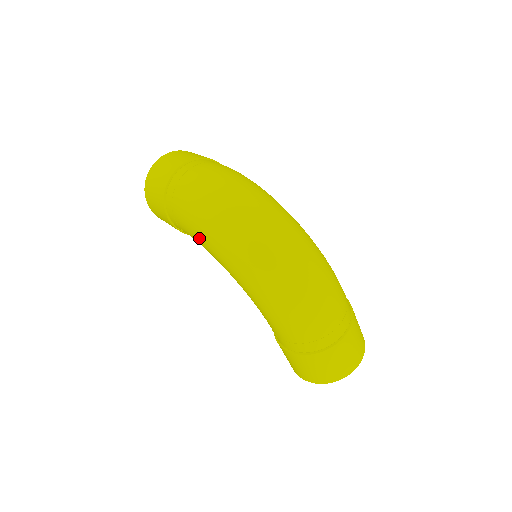
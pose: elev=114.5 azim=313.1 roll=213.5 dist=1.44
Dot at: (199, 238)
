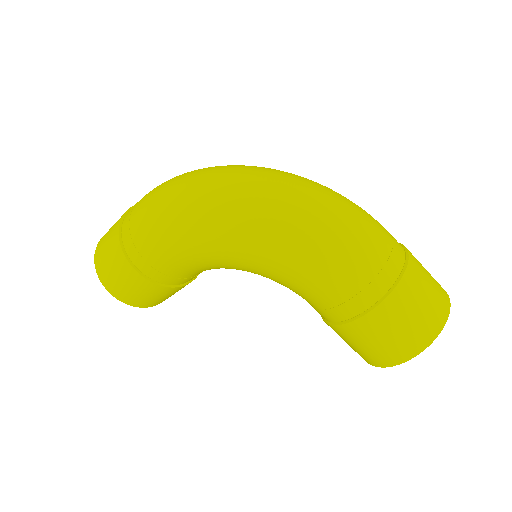
Dot at: (180, 243)
